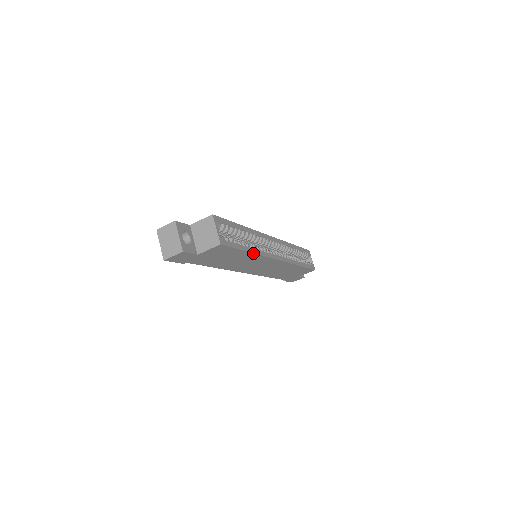
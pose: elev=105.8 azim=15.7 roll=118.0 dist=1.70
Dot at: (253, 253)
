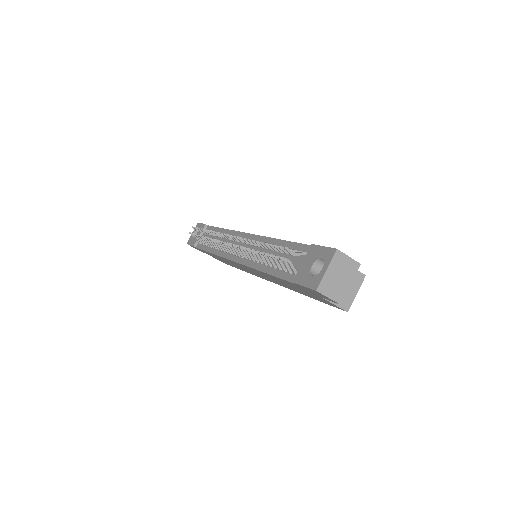
Dot at: occluded
